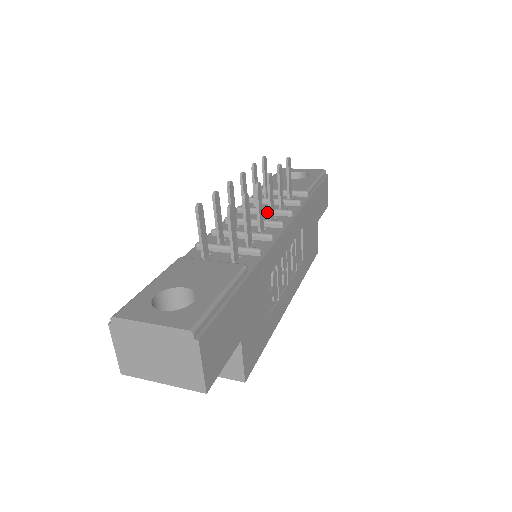
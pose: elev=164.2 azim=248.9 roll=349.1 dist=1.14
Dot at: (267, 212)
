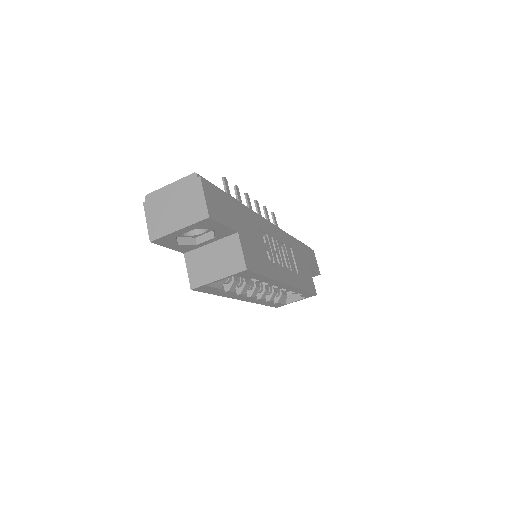
Dot at: occluded
